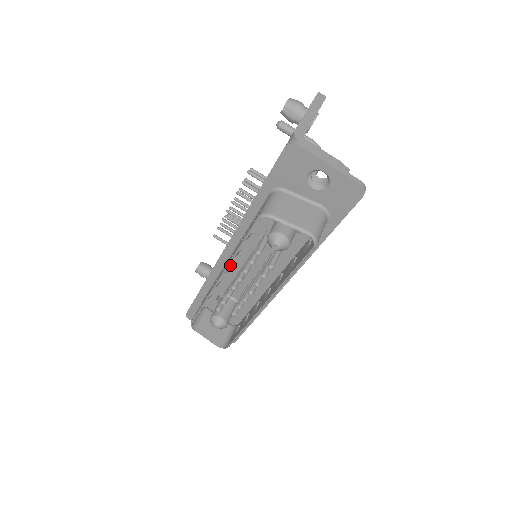
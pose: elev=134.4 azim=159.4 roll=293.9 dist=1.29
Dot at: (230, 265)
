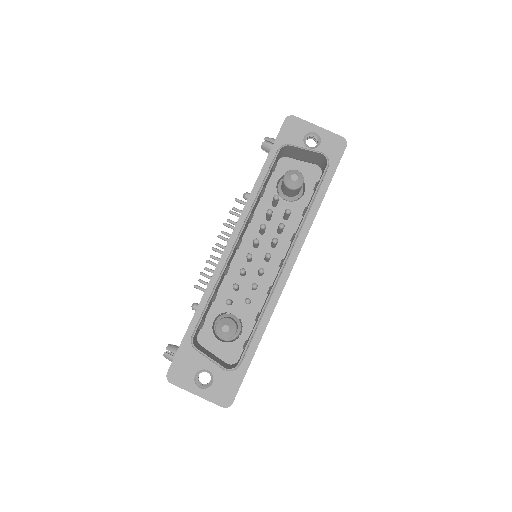
Dot at: (241, 240)
